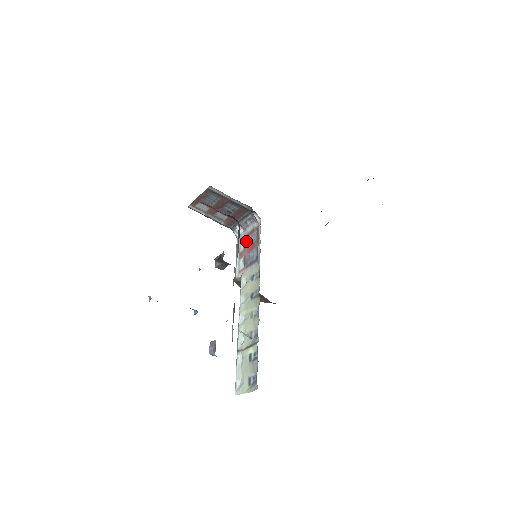
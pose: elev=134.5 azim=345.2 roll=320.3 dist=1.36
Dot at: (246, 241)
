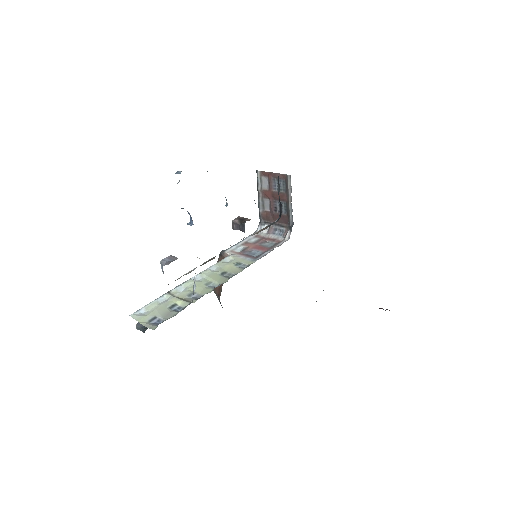
Dot at: (261, 240)
